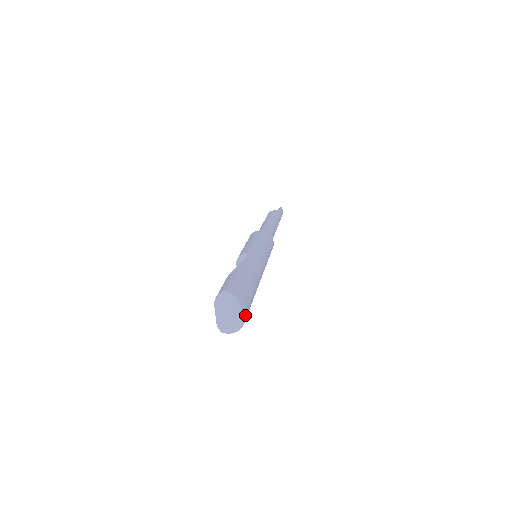
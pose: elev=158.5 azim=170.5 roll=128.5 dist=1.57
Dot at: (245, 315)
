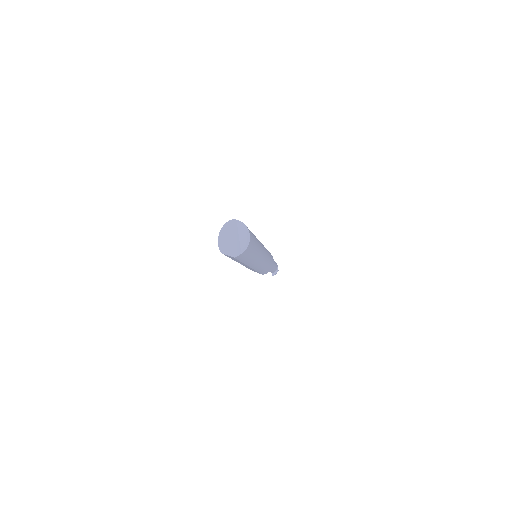
Dot at: (243, 223)
